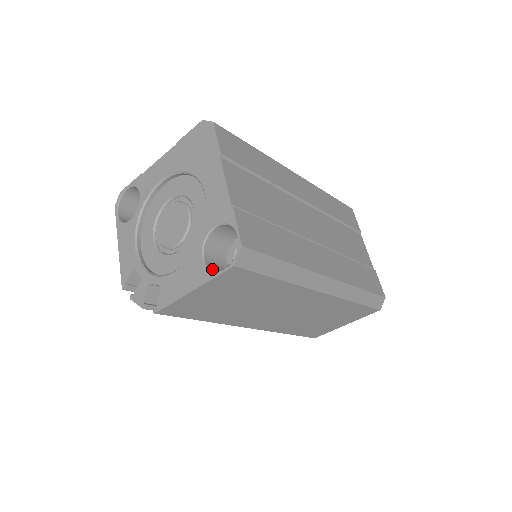
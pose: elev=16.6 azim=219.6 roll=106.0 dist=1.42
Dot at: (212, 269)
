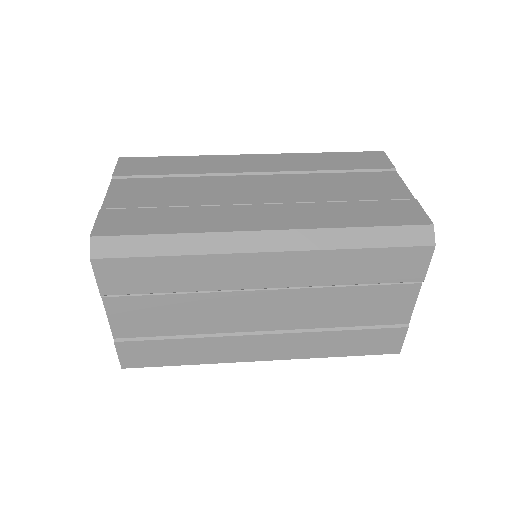
Dot at: occluded
